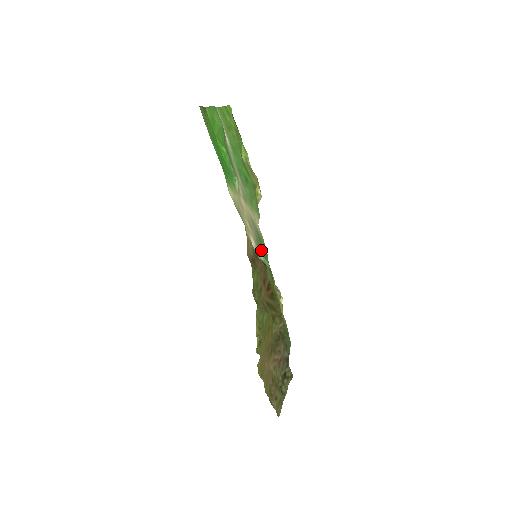
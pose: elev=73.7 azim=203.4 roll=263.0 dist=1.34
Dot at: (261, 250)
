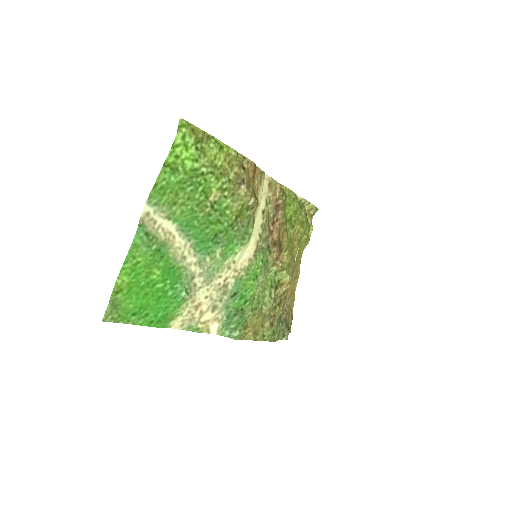
Dot at: (231, 317)
